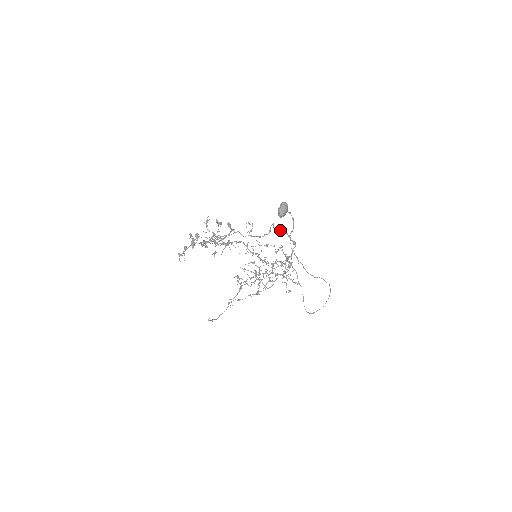
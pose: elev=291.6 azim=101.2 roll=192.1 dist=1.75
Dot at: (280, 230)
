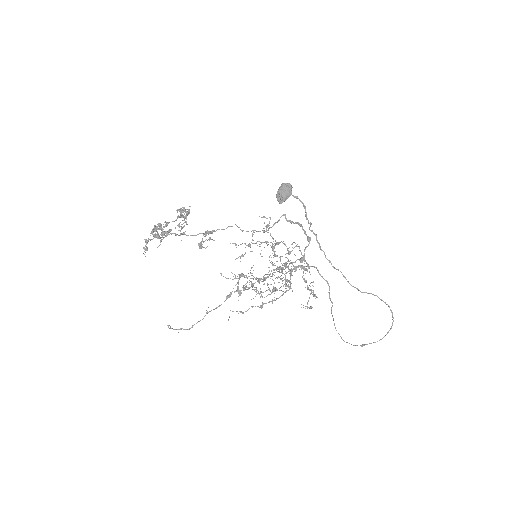
Dot at: occluded
